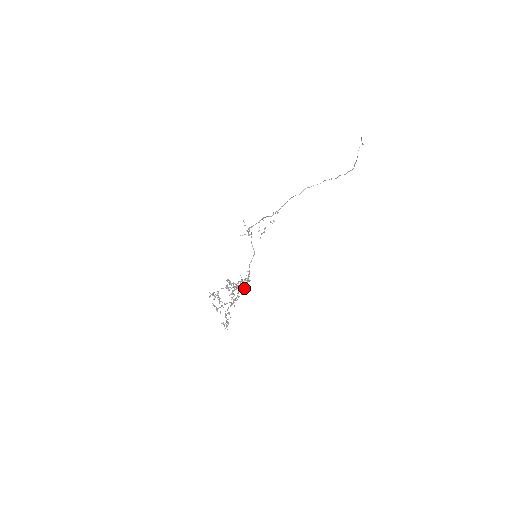
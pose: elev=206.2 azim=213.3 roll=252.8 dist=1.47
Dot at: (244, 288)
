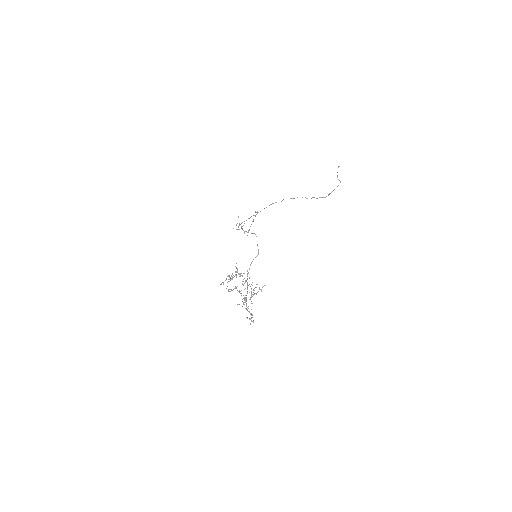
Dot at: (247, 284)
